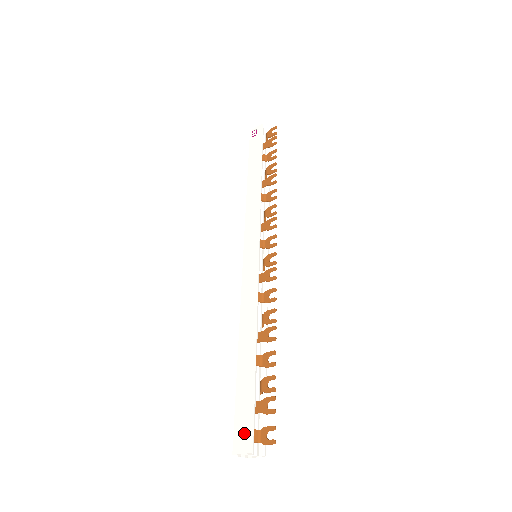
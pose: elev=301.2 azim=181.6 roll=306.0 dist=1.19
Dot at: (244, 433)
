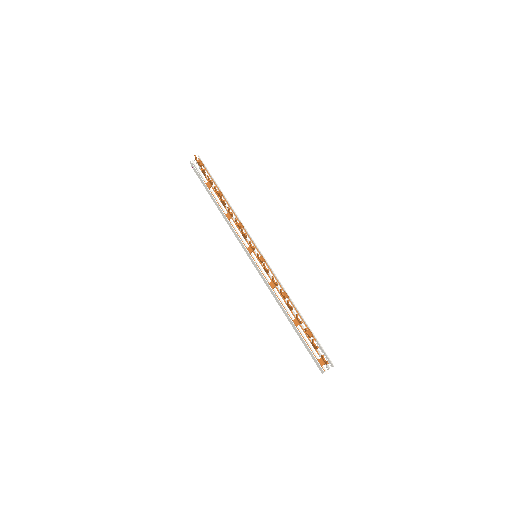
Dot at: (317, 363)
